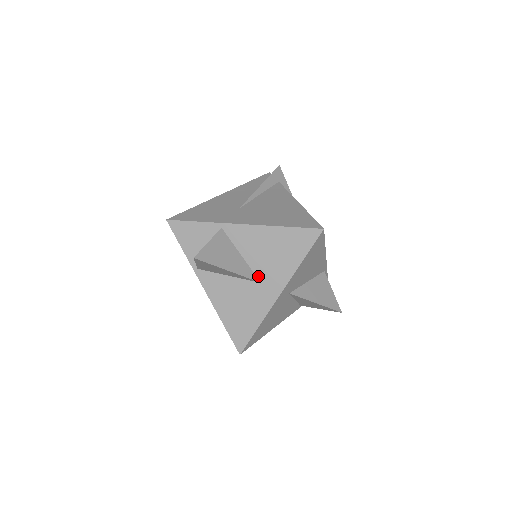
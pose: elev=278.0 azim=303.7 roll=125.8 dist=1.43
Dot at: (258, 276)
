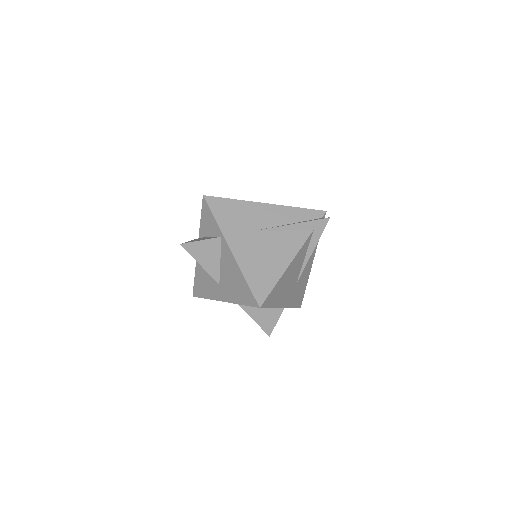
Dot at: (220, 280)
